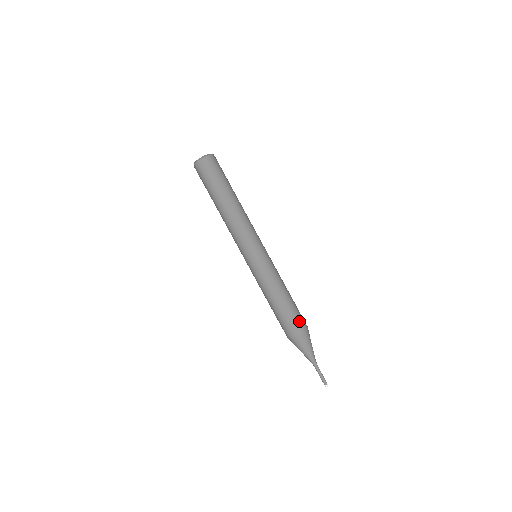
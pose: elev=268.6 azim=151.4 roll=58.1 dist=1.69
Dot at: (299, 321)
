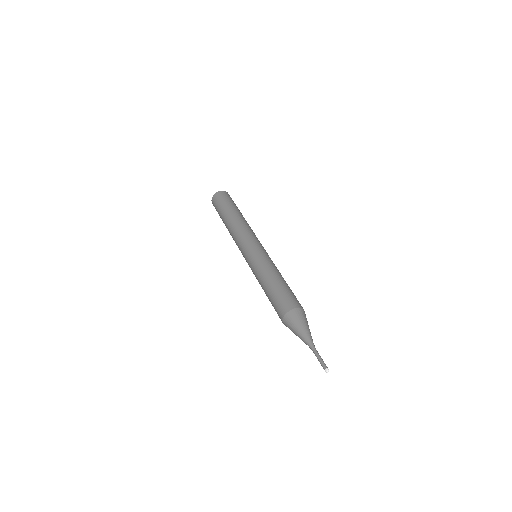
Dot at: (297, 300)
